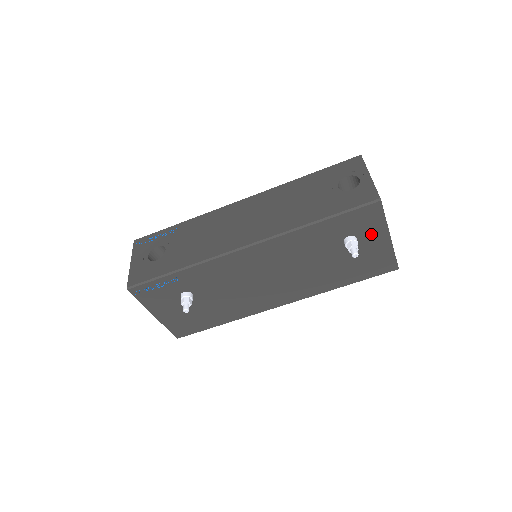
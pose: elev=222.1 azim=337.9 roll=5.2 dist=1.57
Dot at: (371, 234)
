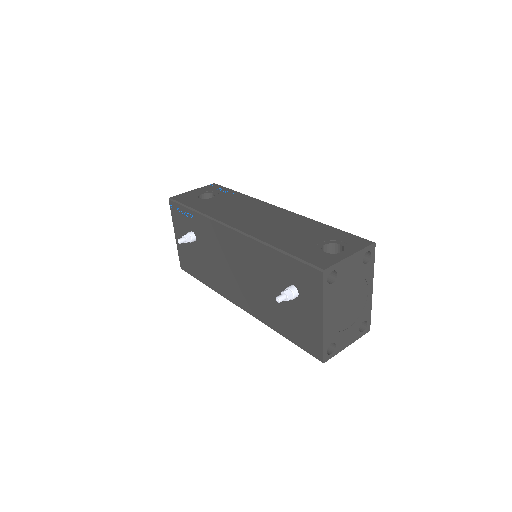
Dot at: (310, 301)
